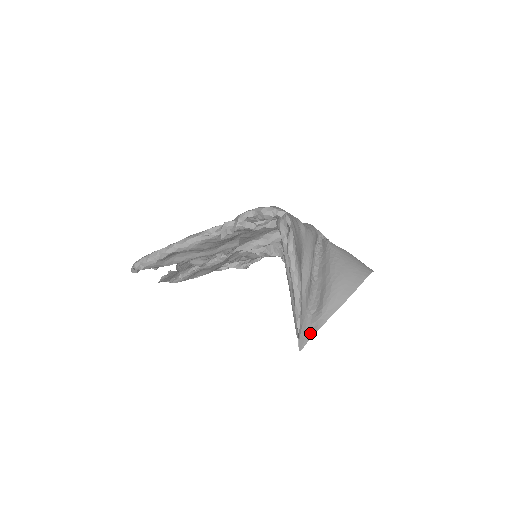
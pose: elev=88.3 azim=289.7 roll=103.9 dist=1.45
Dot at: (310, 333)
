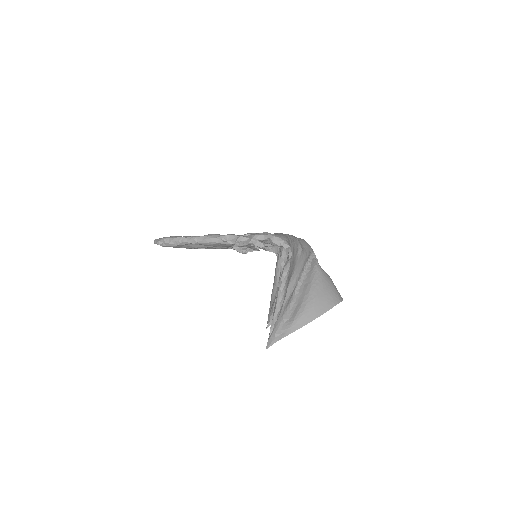
Dot at: (278, 337)
